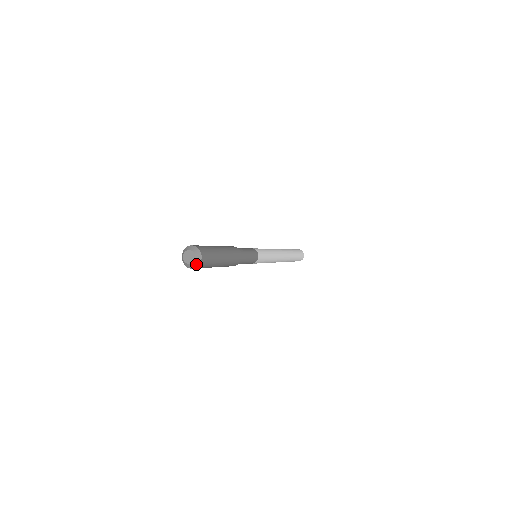
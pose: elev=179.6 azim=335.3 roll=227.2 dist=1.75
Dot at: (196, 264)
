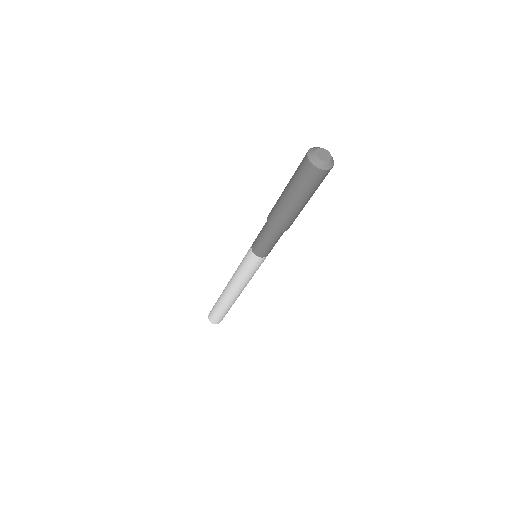
Dot at: (320, 165)
